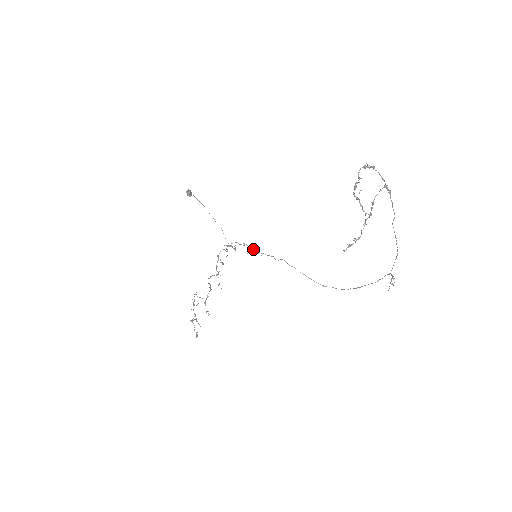
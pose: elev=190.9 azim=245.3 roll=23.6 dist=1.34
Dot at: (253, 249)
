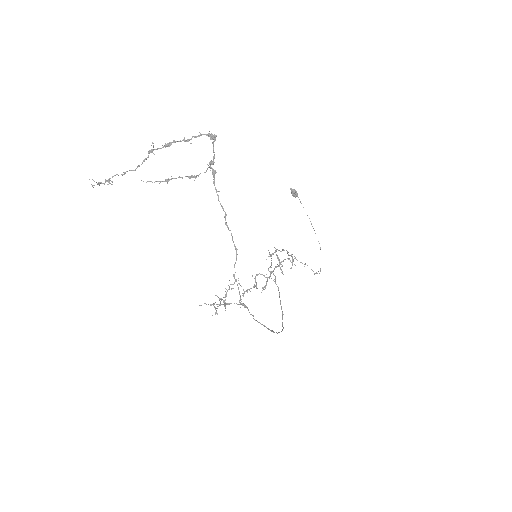
Dot at: (278, 258)
